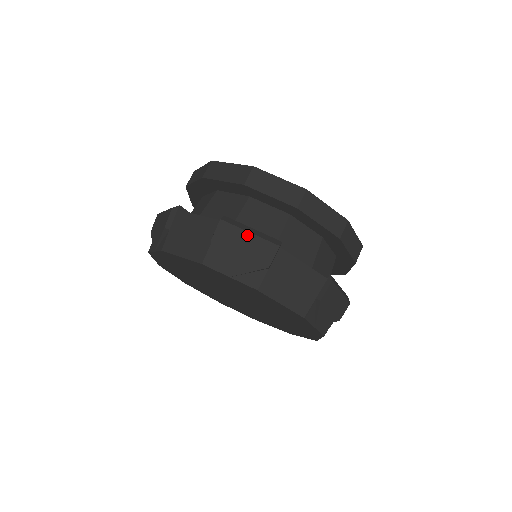
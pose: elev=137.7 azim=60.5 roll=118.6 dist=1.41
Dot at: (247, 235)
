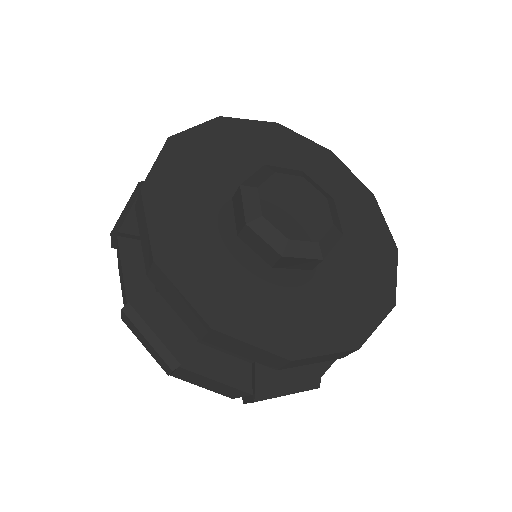
Dot at: (145, 340)
